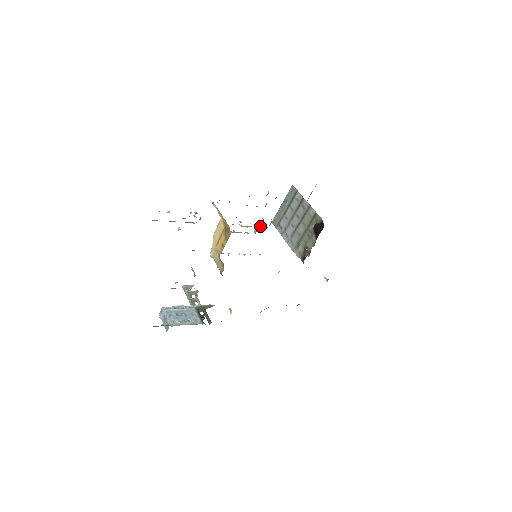
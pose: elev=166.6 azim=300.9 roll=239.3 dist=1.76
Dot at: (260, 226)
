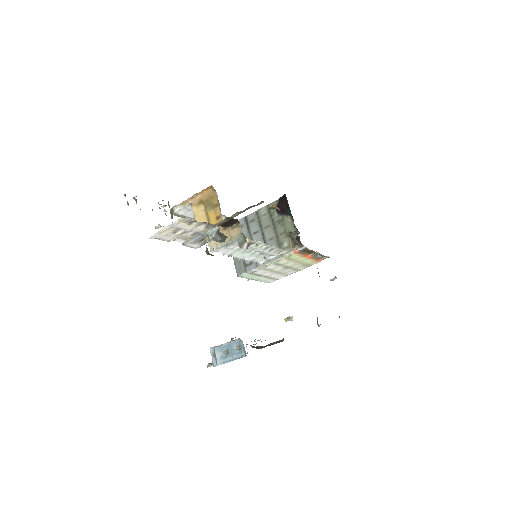
Dot at: occluded
